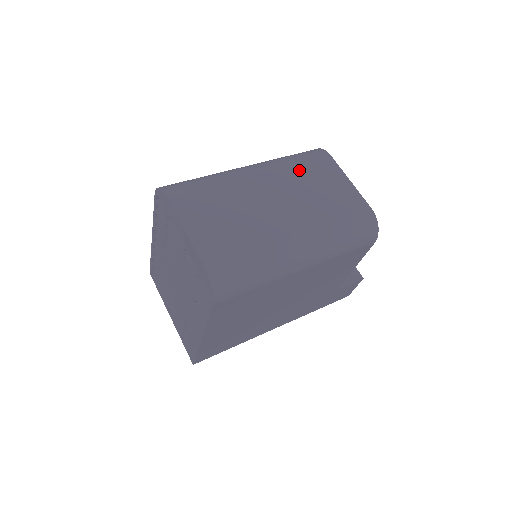
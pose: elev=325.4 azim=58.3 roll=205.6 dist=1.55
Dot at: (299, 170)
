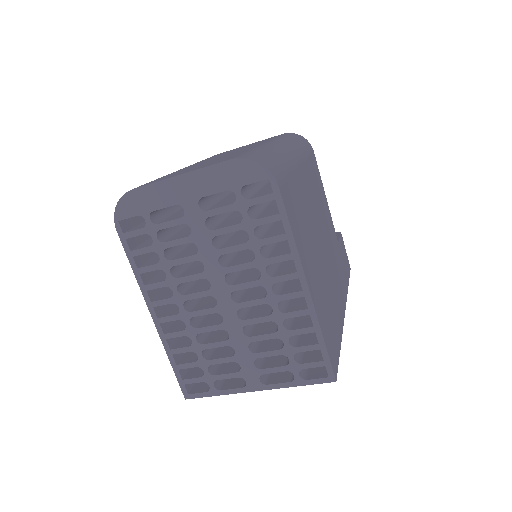
Dot at: occluded
